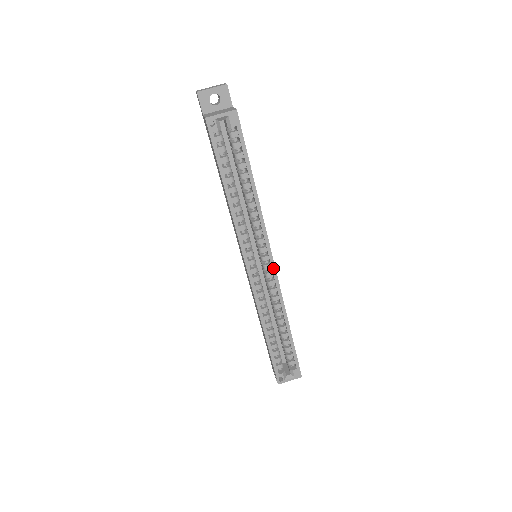
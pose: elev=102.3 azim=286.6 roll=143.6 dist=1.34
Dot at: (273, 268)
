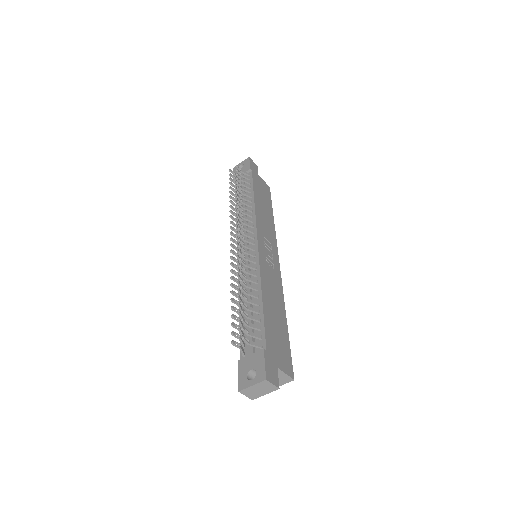
Dot at: (277, 260)
